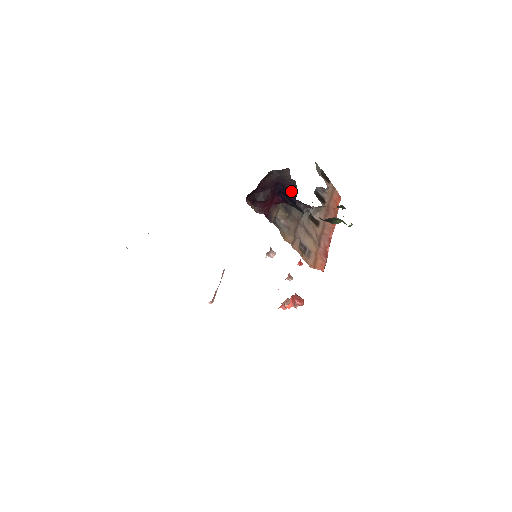
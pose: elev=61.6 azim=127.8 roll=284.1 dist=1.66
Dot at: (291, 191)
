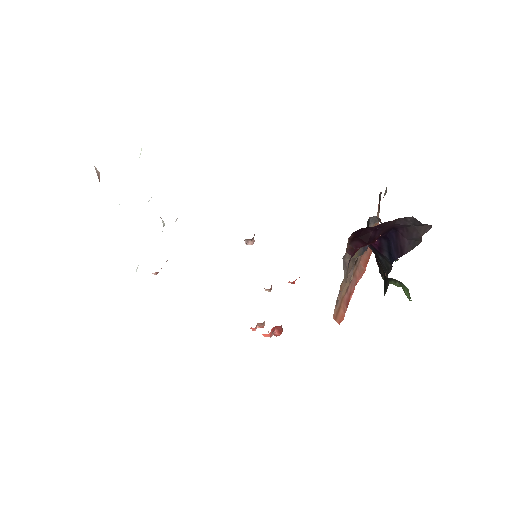
Dot at: (402, 246)
